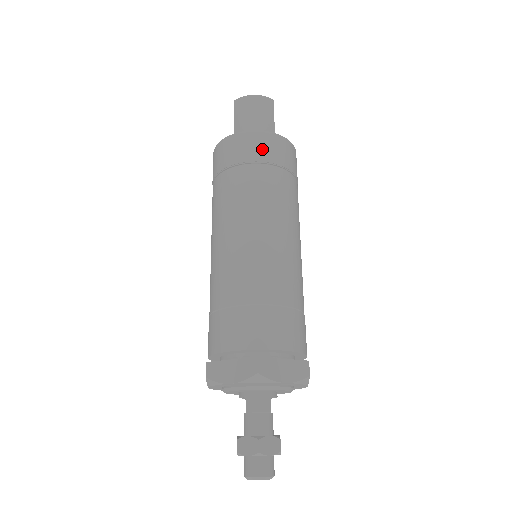
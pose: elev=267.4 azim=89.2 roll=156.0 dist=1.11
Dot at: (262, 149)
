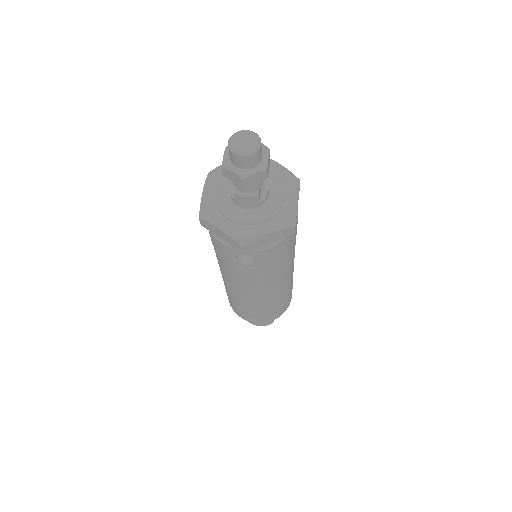
Dot at: occluded
